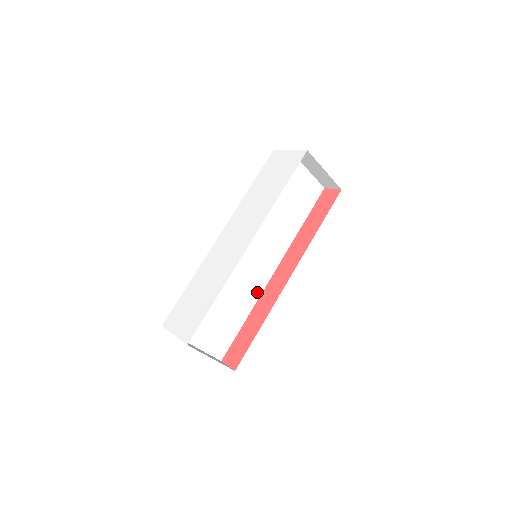
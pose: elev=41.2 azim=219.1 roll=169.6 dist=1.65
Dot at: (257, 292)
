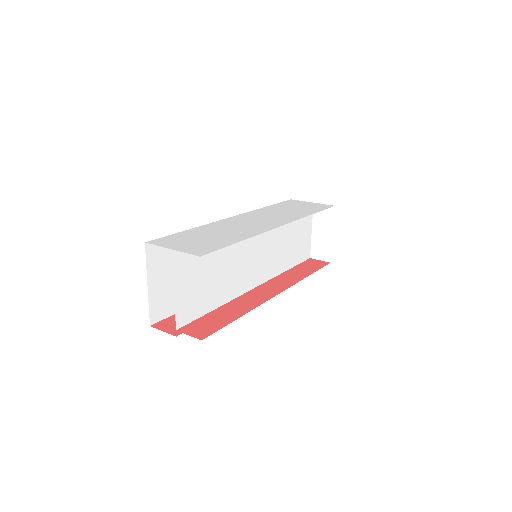
Dot at: (238, 291)
